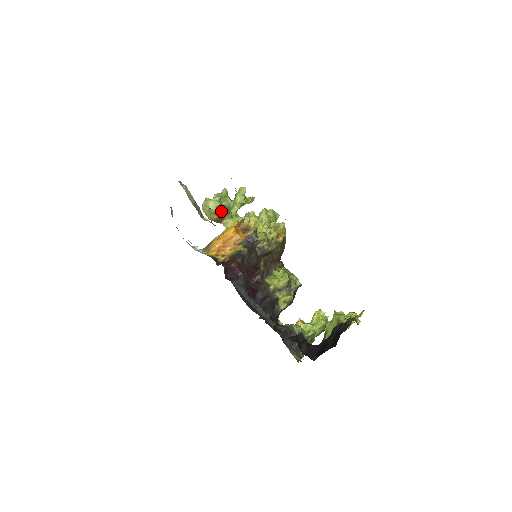
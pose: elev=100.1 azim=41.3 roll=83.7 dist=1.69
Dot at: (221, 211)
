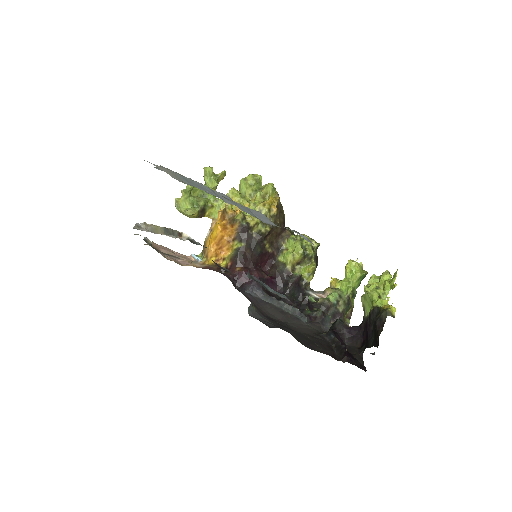
Dot at: (198, 205)
